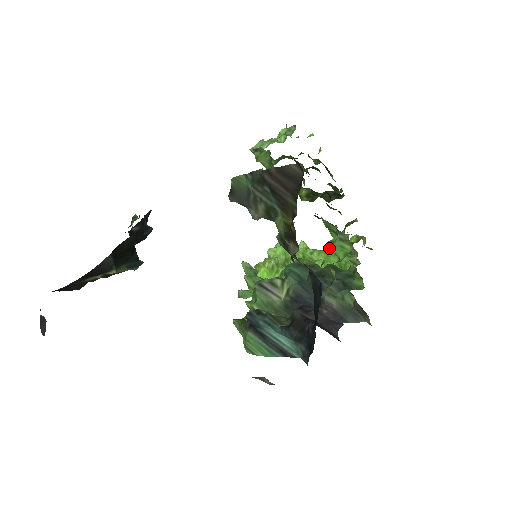
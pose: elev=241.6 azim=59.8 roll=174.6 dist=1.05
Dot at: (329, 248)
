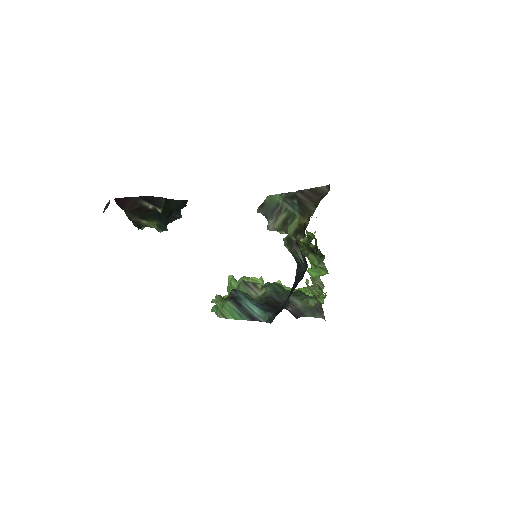
Dot at: (309, 271)
